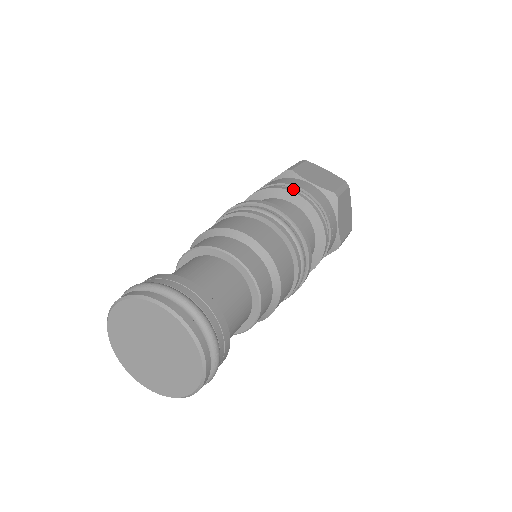
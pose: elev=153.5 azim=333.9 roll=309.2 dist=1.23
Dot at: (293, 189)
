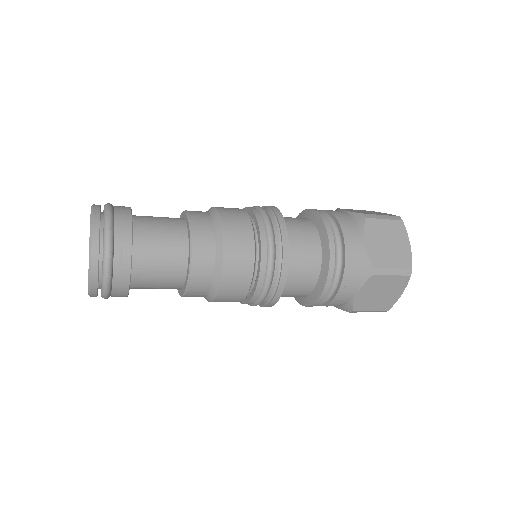
Dot at: occluded
